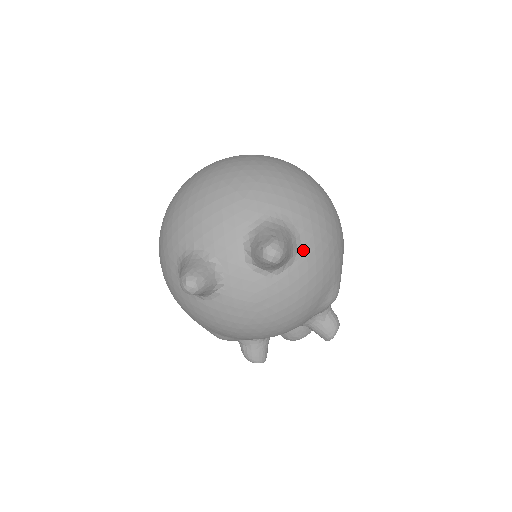
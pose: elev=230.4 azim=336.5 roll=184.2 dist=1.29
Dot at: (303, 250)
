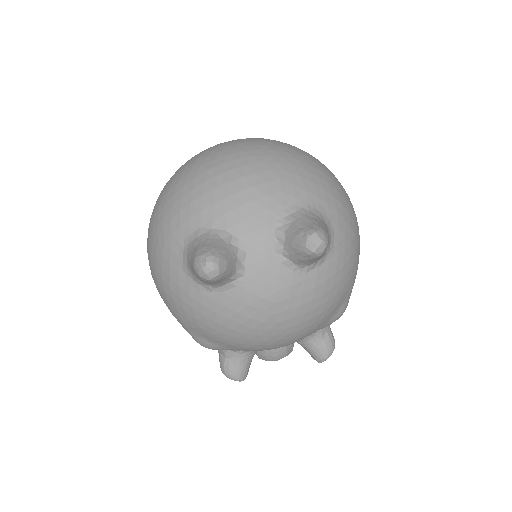
Dot at: (335, 249)
